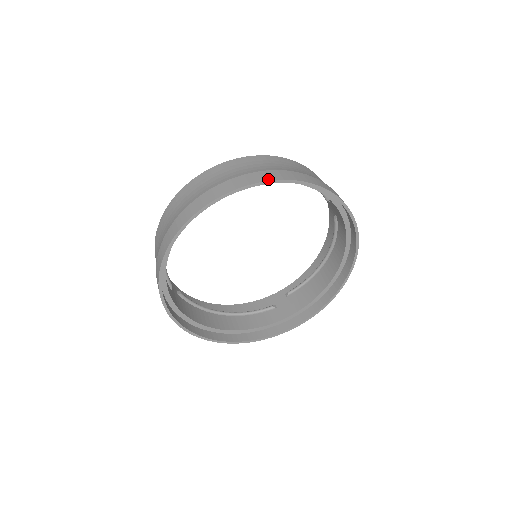
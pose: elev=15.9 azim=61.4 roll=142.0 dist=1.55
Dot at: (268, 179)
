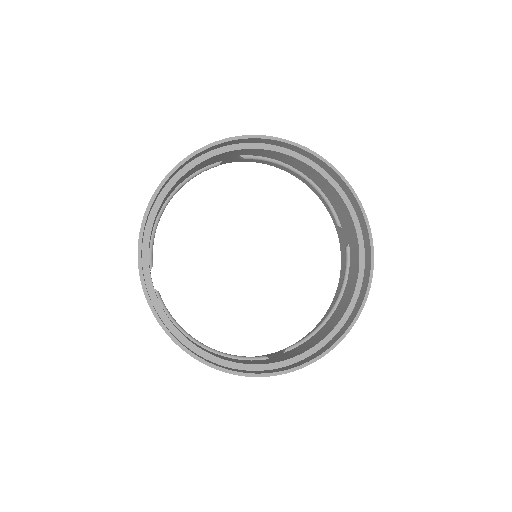
Dot at: (282, 139)
